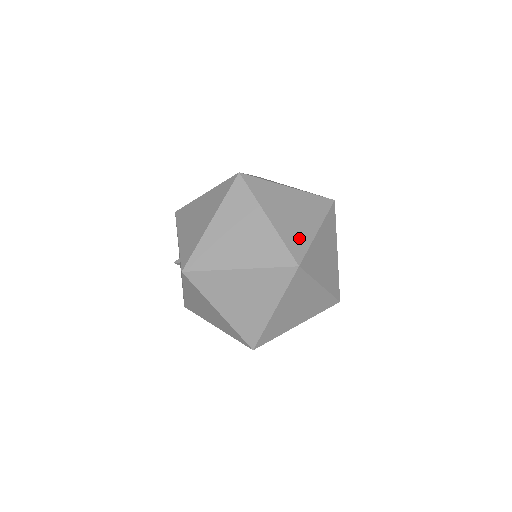
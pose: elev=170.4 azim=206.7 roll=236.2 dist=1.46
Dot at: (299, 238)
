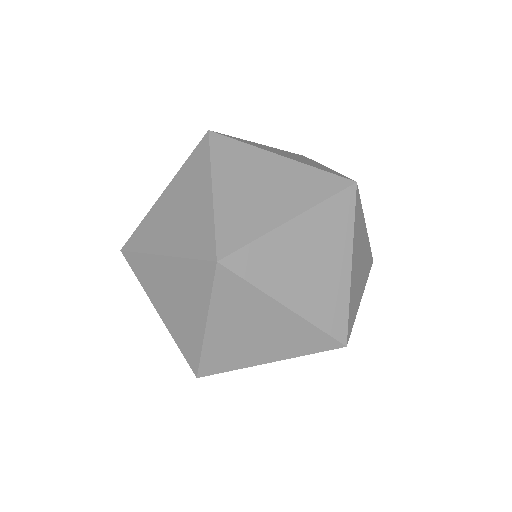
Dot at: (246, 224)
